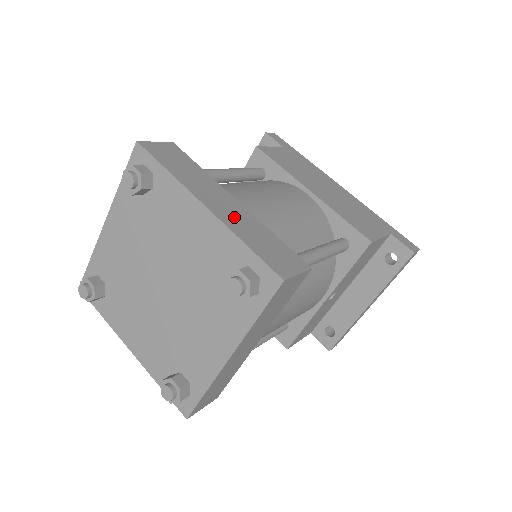
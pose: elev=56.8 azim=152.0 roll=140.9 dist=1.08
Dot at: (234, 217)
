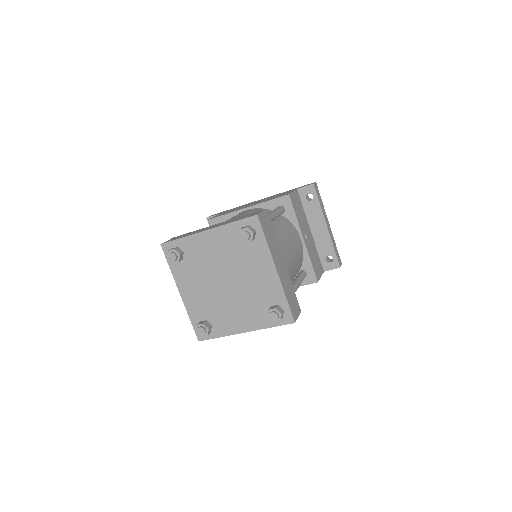
Dot at: (221, 224)
